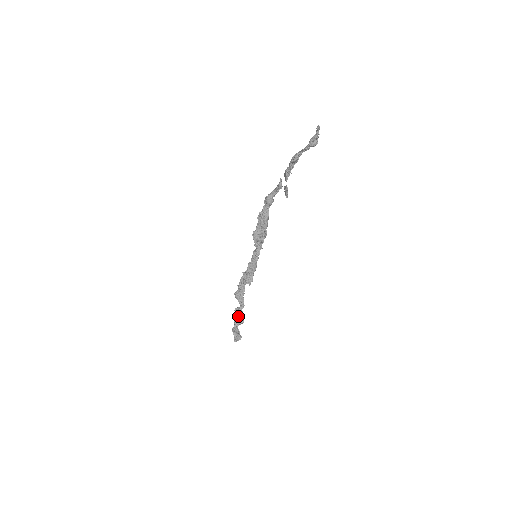
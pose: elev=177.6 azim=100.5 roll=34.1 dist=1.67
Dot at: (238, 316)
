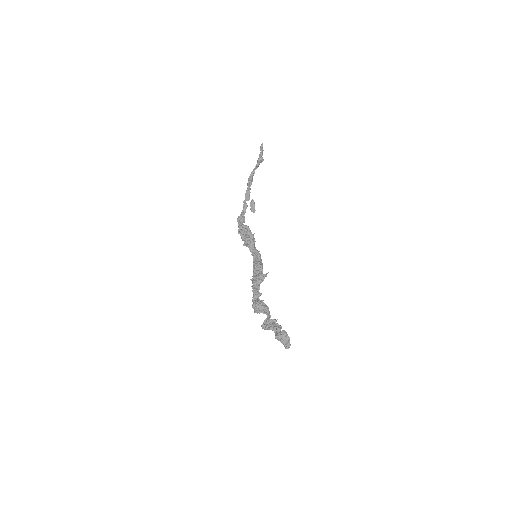
Dot at: (271, 324)
